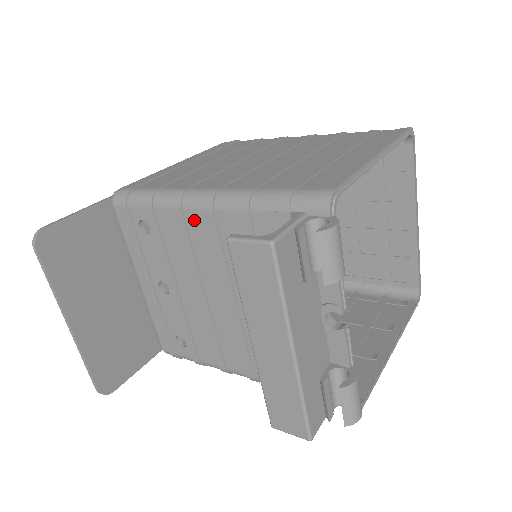
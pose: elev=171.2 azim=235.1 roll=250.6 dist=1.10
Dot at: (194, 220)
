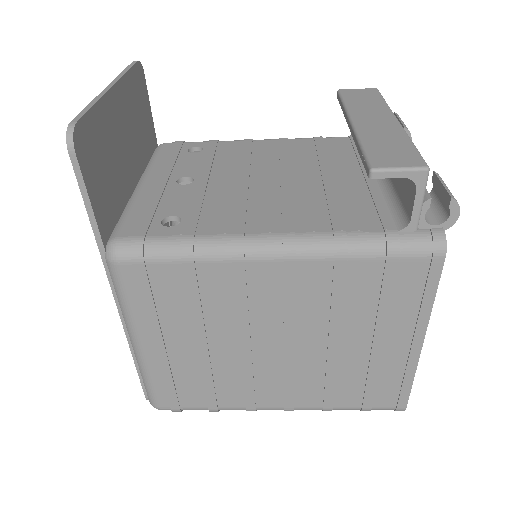
Dot at: (263, 144)
